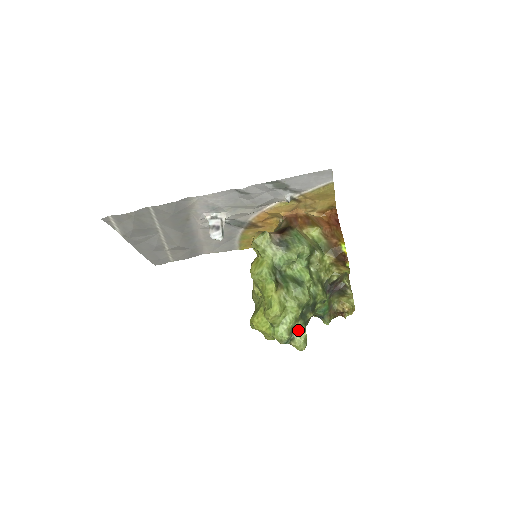
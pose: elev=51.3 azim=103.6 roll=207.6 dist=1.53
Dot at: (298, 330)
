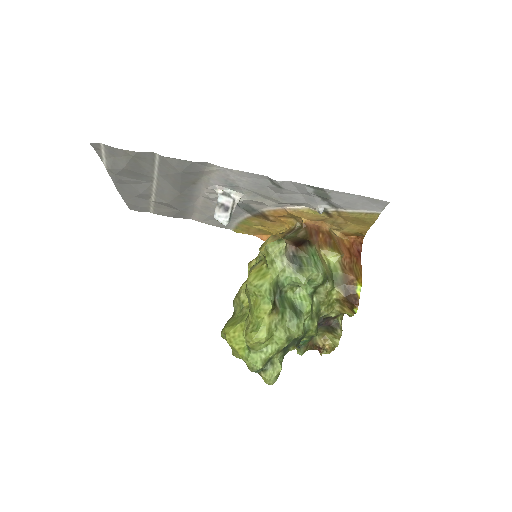
Dot at: (274, 362)
